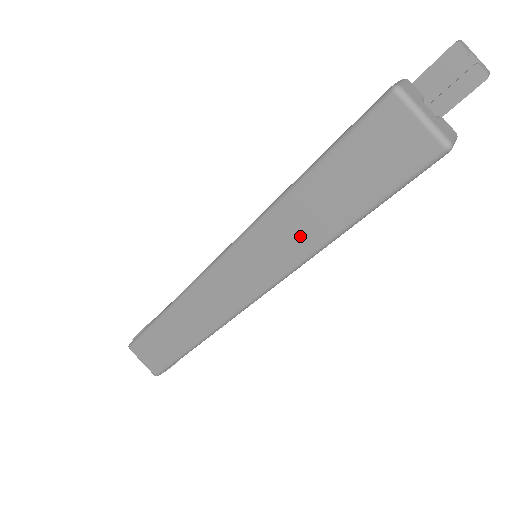
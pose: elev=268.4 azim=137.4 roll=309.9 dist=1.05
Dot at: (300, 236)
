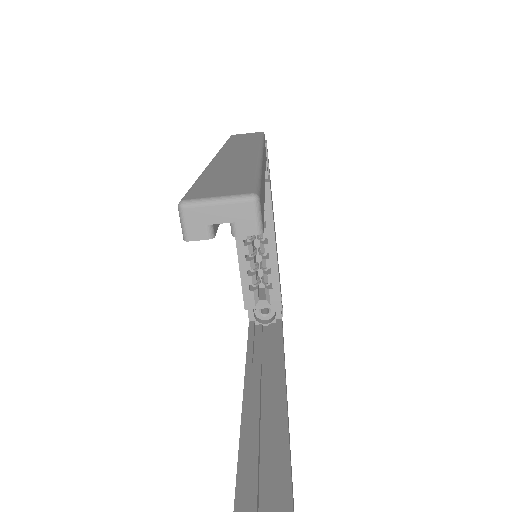
Dot at: occluded
